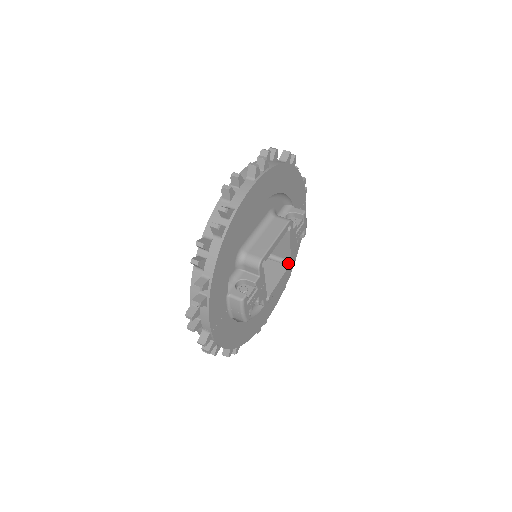
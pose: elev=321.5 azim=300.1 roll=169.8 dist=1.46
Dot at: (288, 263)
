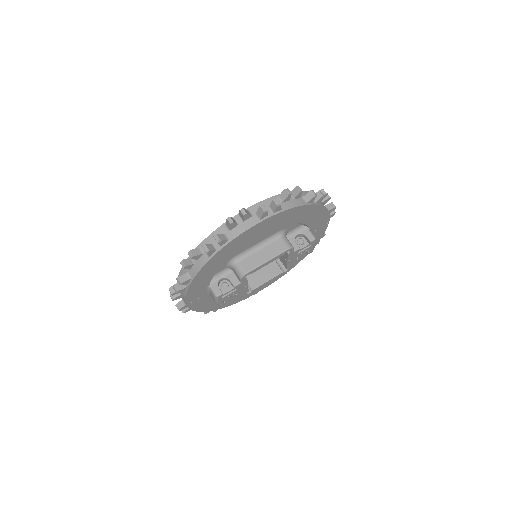
Dot at: (285, 268)
